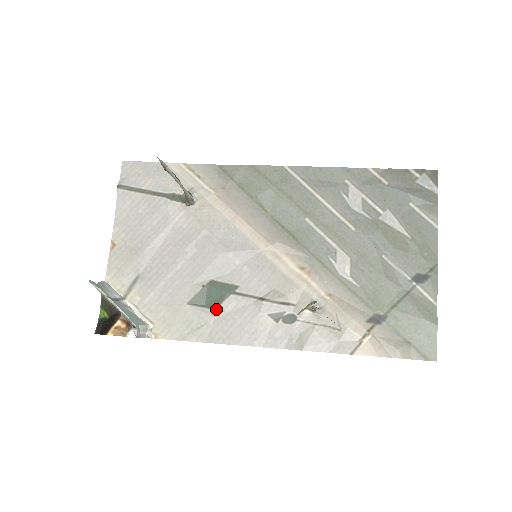
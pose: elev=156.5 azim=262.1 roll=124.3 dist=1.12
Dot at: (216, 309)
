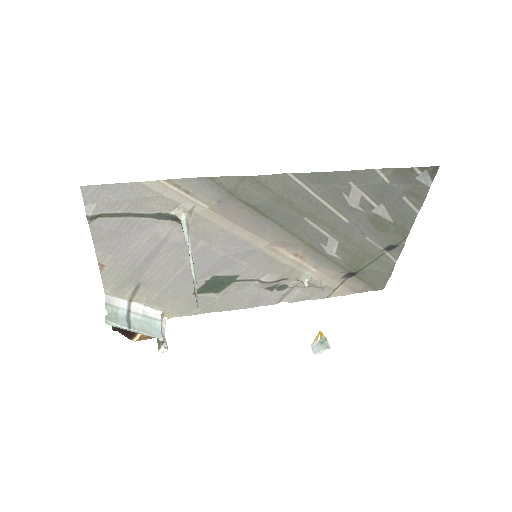
Dot at: (220, 293)
